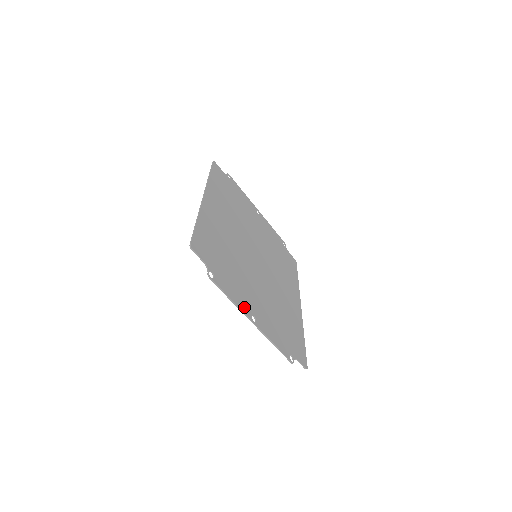
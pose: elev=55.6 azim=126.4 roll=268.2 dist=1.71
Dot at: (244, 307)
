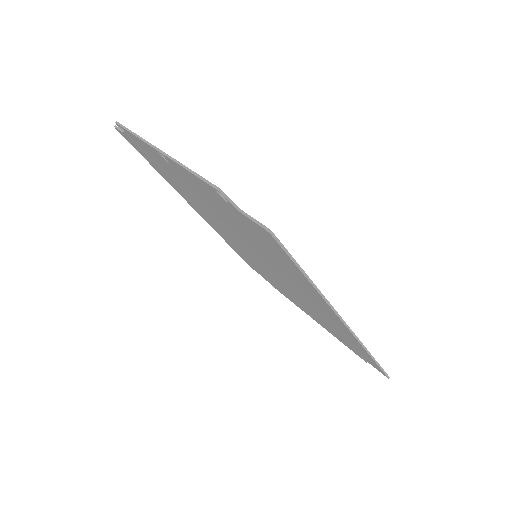
Dot at: occluded
